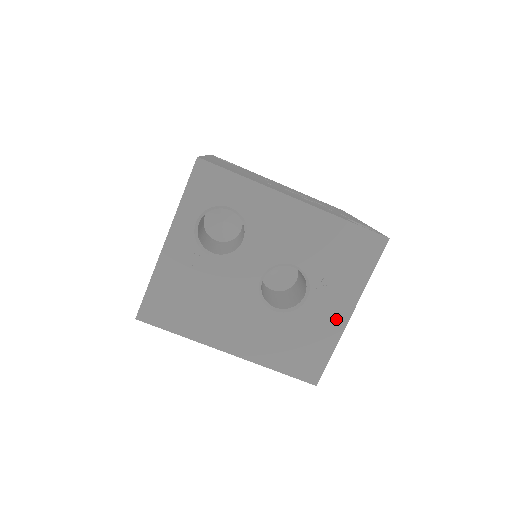
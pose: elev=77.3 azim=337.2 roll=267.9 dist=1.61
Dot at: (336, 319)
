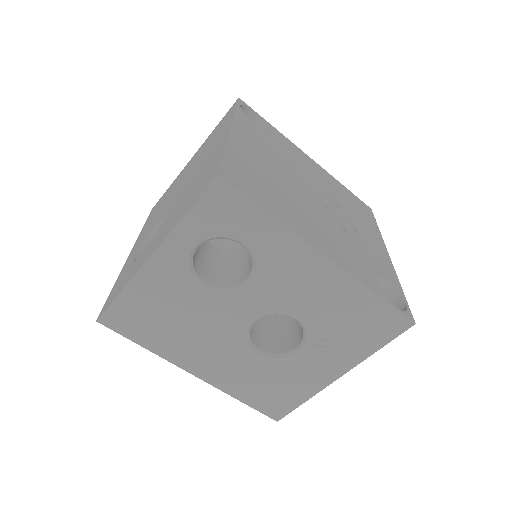
Dot at: (322, 377)
